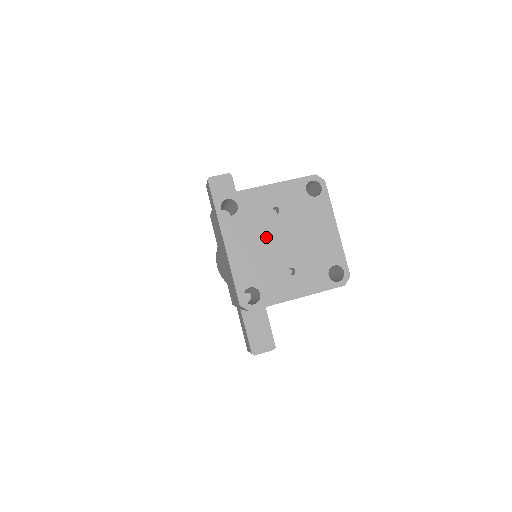
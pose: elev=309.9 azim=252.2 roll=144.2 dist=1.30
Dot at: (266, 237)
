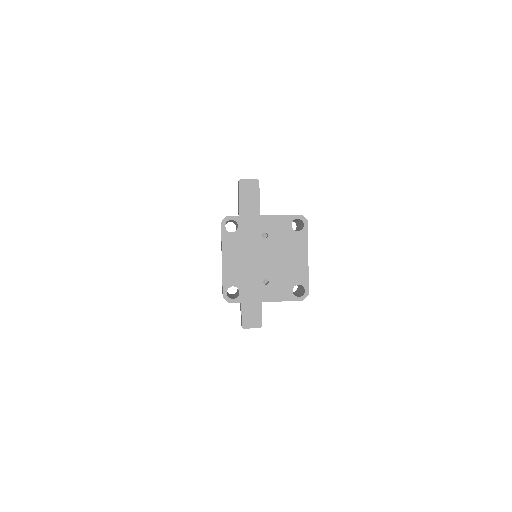
Dot at: (253, 253)
